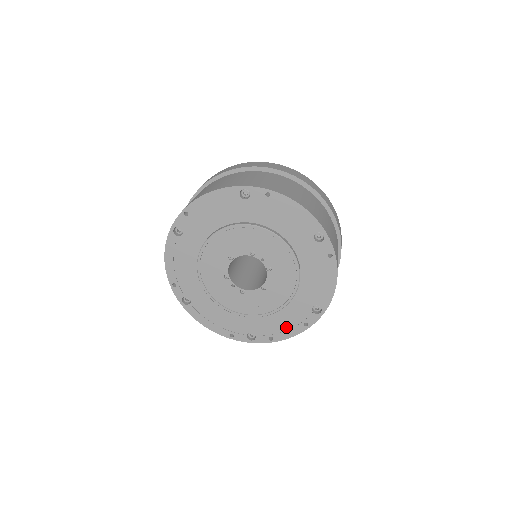
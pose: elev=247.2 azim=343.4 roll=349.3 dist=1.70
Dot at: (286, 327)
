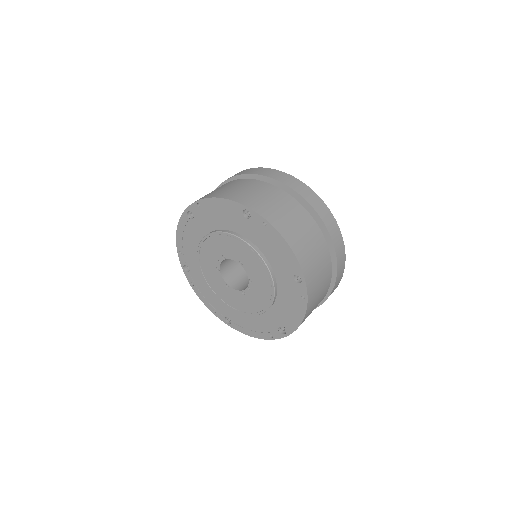
Dot at: (206, 296)
